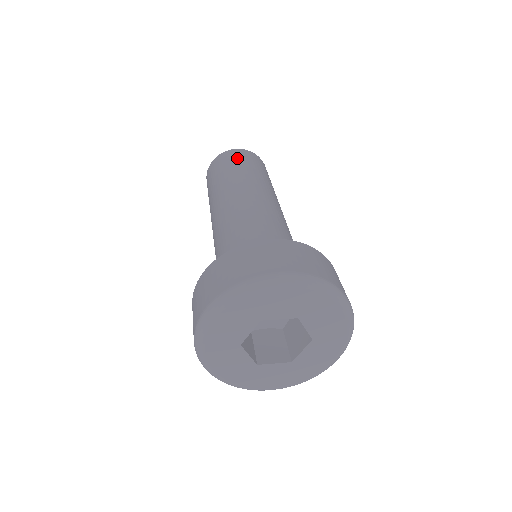
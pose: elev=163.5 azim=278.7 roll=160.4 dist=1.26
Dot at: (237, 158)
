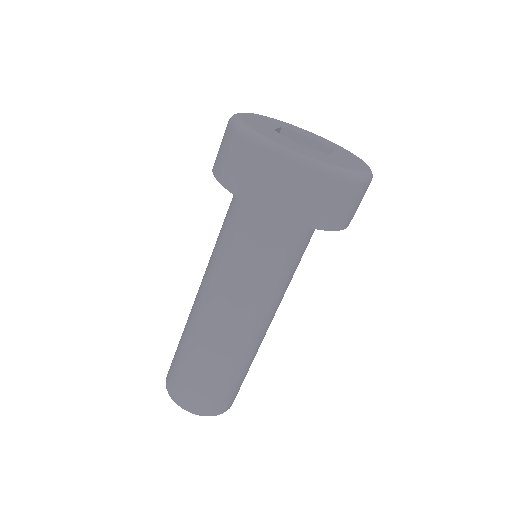
Dot at: occluded
